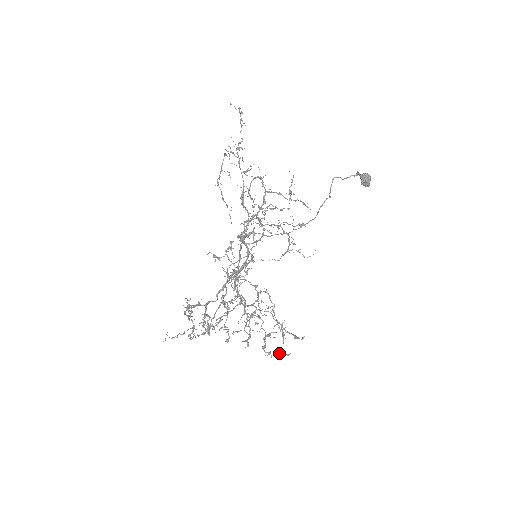
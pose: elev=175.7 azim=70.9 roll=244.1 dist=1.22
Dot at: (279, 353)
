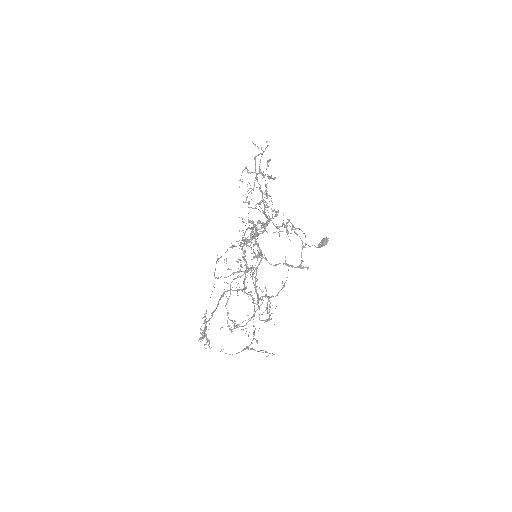
Dot at: occluded
